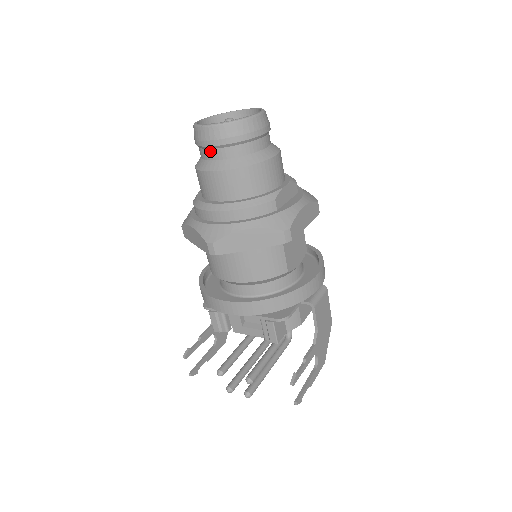
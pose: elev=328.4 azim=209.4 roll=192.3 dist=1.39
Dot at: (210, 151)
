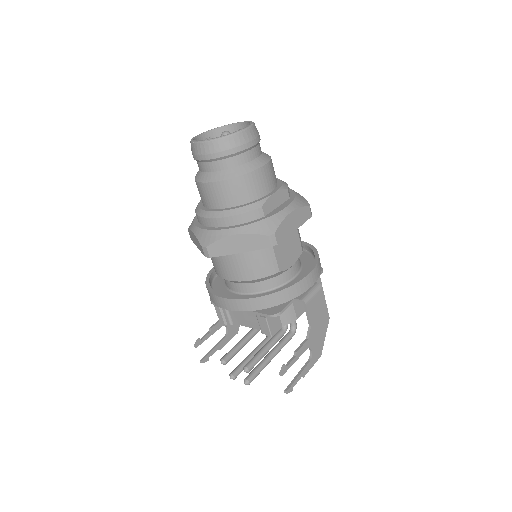
Dot at: (203, 164)
